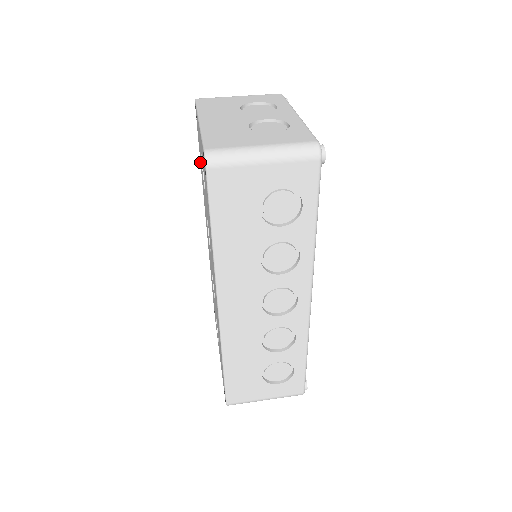
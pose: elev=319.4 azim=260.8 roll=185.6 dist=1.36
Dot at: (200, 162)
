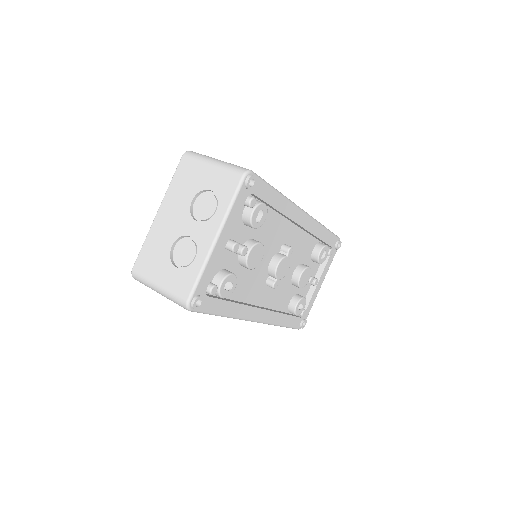
Dot at: occluded
